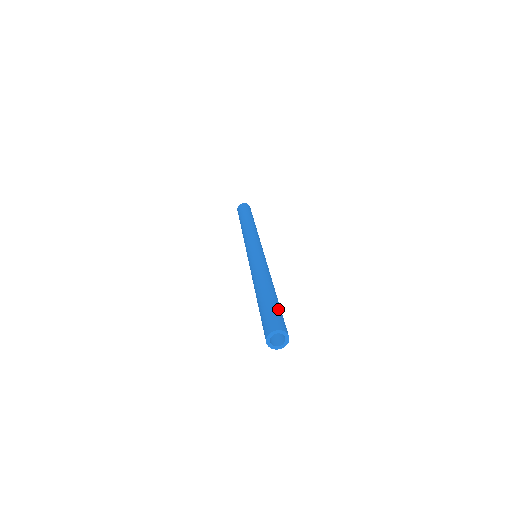
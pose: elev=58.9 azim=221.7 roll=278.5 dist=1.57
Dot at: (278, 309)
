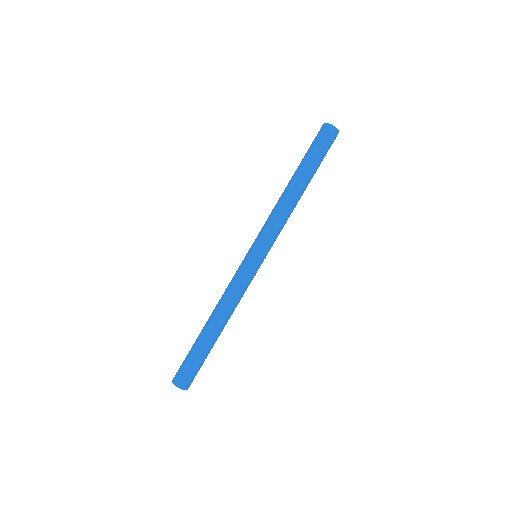
Dot at: (202, 363)
